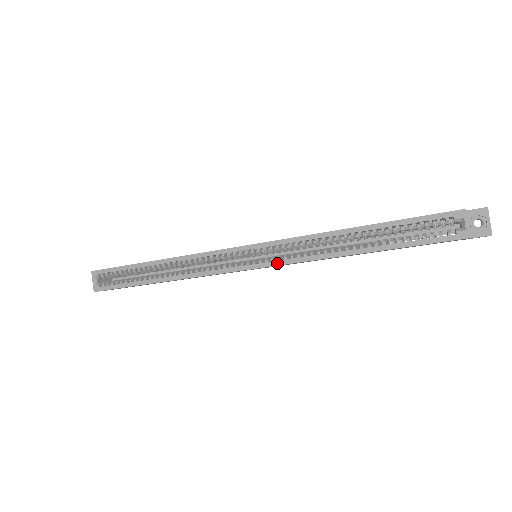
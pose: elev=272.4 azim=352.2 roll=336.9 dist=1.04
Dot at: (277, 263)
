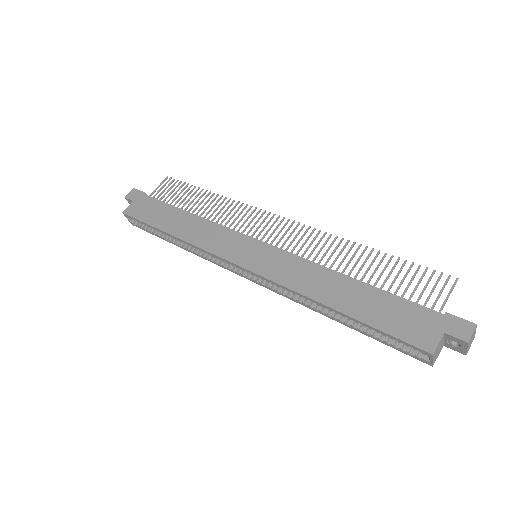
Dot at: (269, 289)
